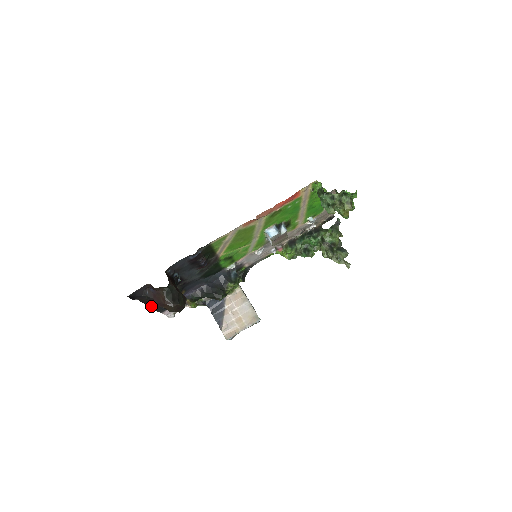
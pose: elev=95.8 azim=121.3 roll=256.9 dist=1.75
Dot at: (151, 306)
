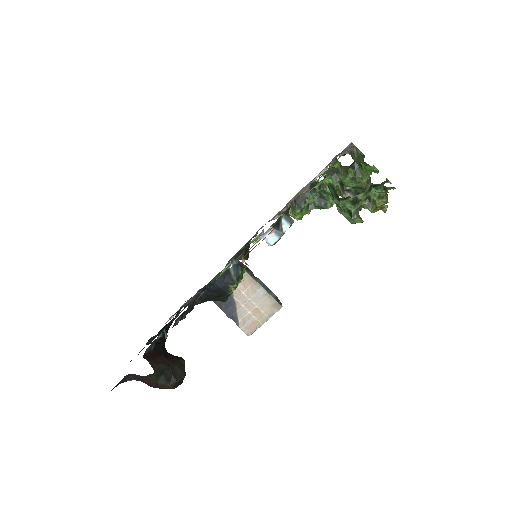
Dot at: occluded
